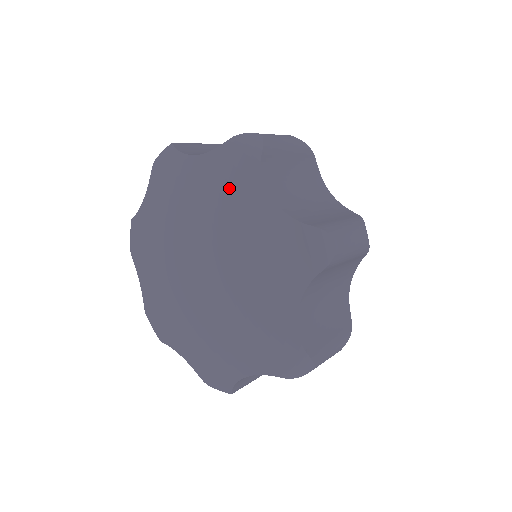
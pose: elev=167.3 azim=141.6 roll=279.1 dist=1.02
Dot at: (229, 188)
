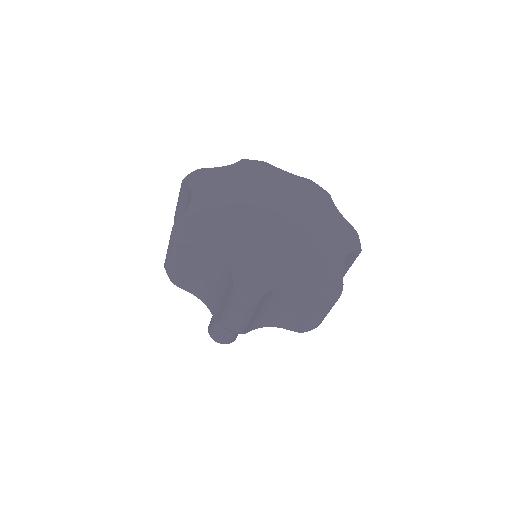
Dot at: (313, 192)
